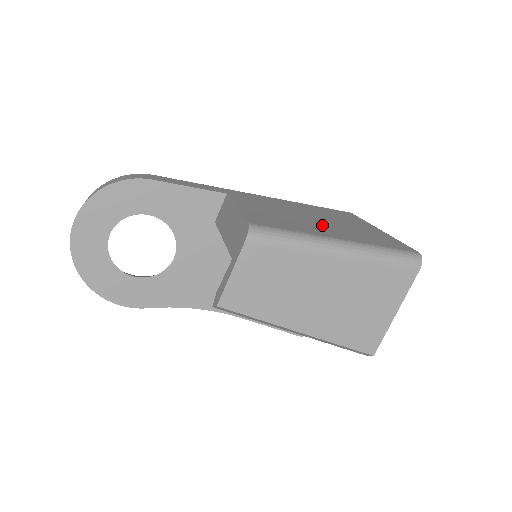
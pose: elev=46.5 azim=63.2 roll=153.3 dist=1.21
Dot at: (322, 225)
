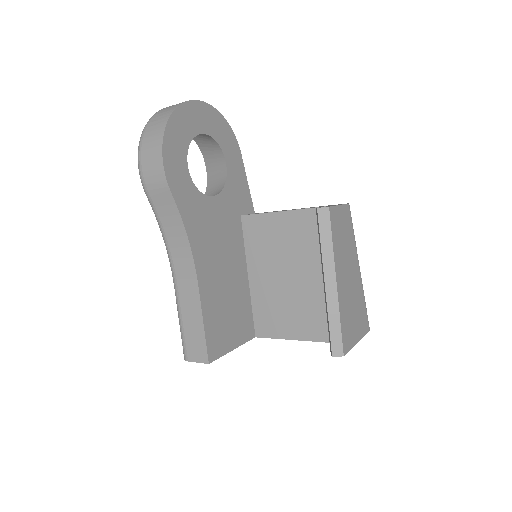
Dot at: occluded
